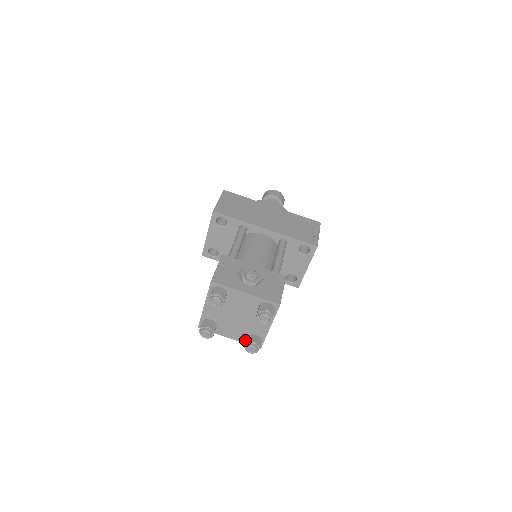
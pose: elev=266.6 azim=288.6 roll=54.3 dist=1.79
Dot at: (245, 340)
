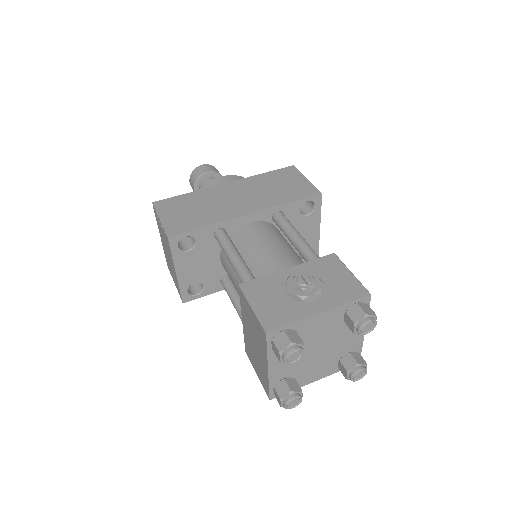
Dot at: (337, 368)
